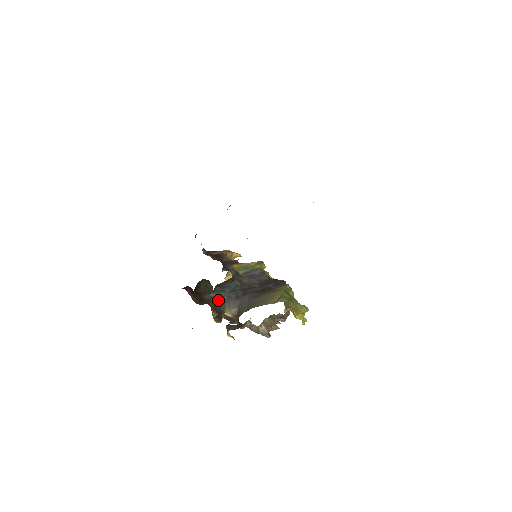
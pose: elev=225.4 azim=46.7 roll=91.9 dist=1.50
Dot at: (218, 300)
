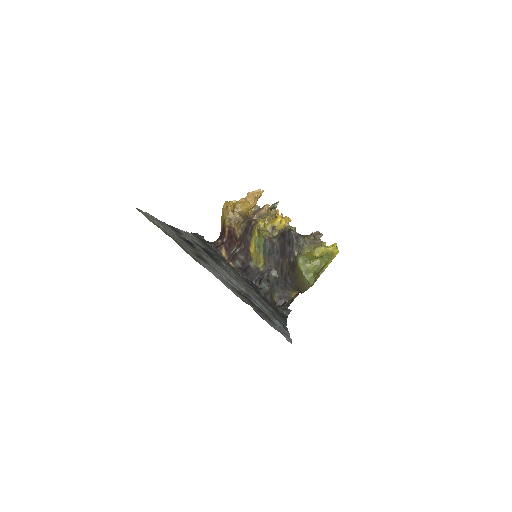
Dot at: (280, 299)
